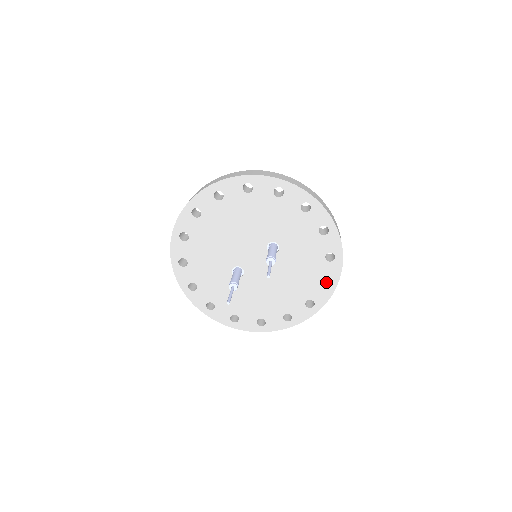
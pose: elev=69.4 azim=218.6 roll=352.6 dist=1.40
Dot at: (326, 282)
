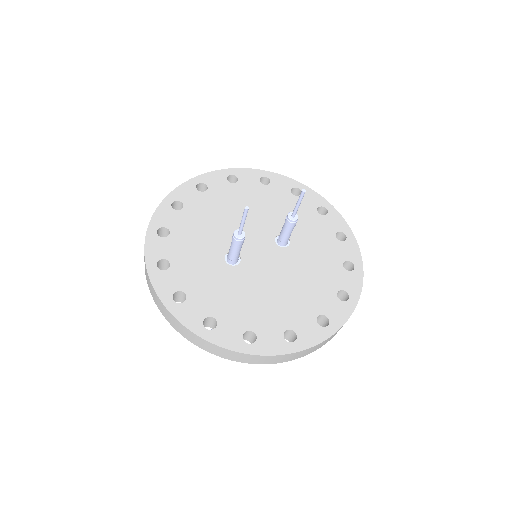
Dot at: occluded
